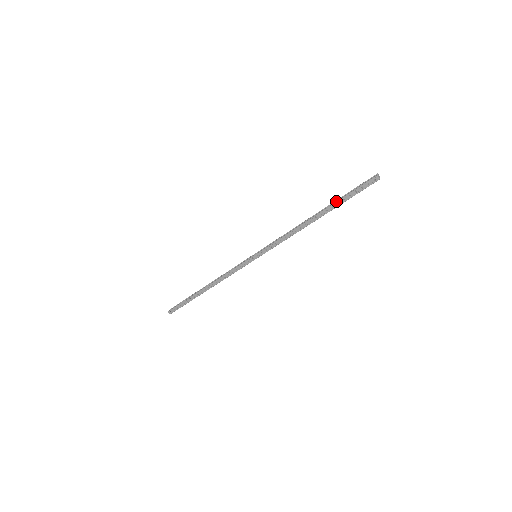
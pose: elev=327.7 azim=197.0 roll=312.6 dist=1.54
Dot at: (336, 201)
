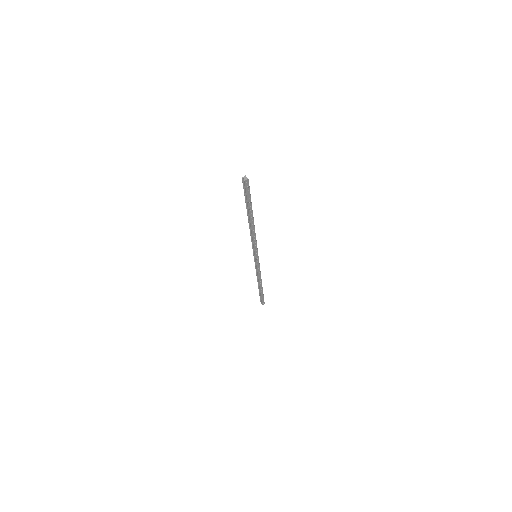
Dot at: (248, 208)
